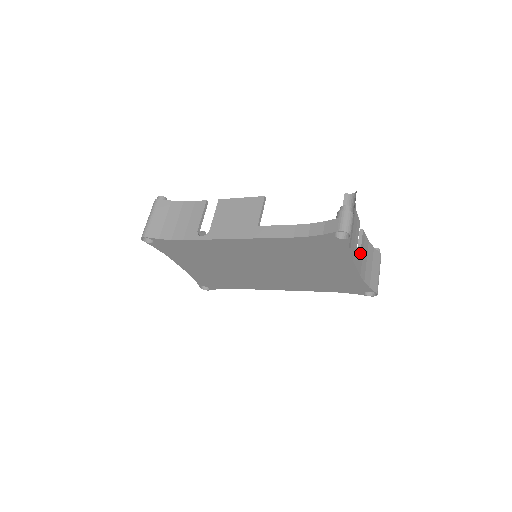
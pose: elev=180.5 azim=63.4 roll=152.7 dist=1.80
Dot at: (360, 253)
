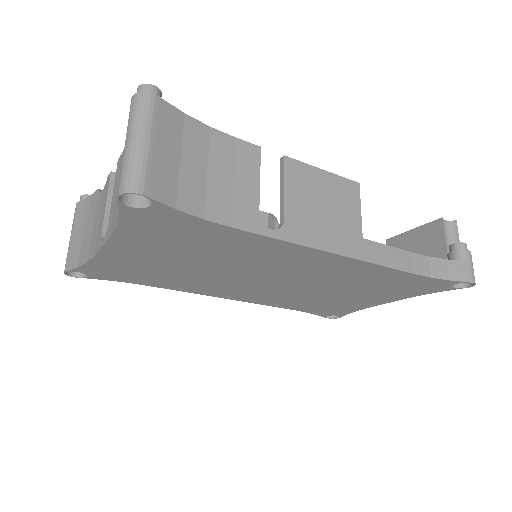
Dot at: occluded
